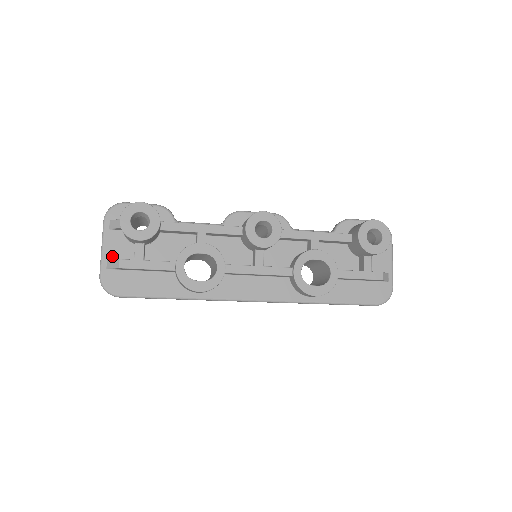
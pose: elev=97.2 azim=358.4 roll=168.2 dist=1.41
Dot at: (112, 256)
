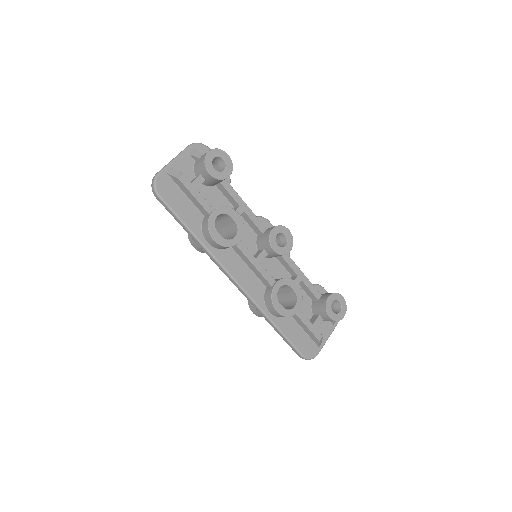
Dot at: (176, 169)
